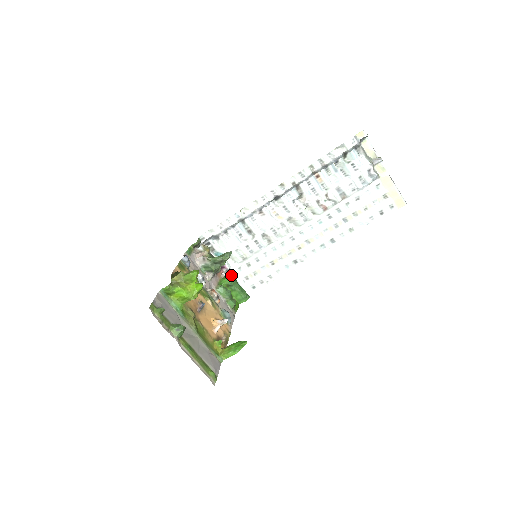
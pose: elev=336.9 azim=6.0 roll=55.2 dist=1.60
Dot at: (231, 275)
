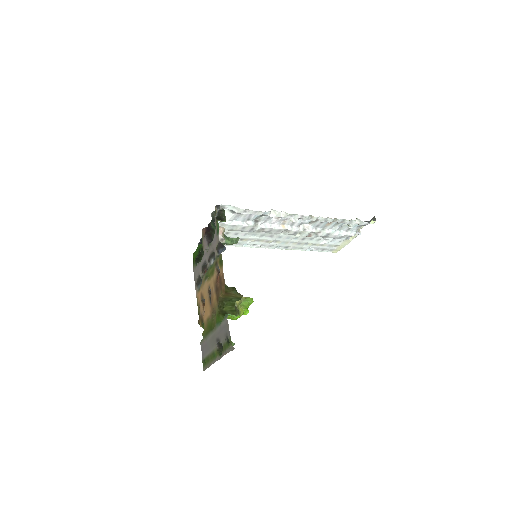
Dot at: occluded
